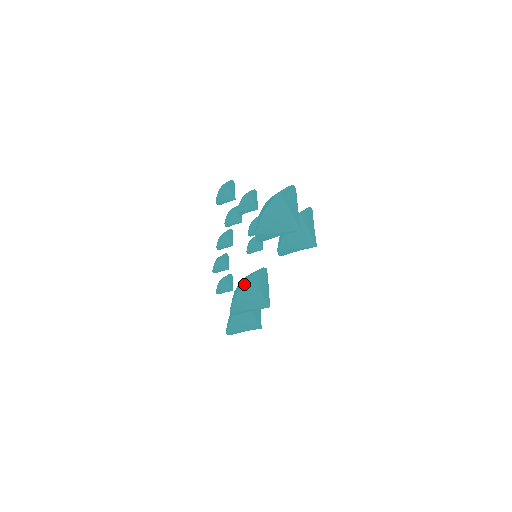
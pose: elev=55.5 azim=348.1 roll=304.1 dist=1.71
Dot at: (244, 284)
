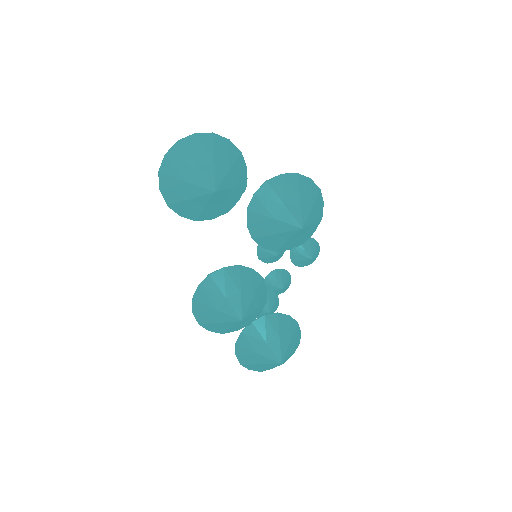
Dot at: (199, 284)
